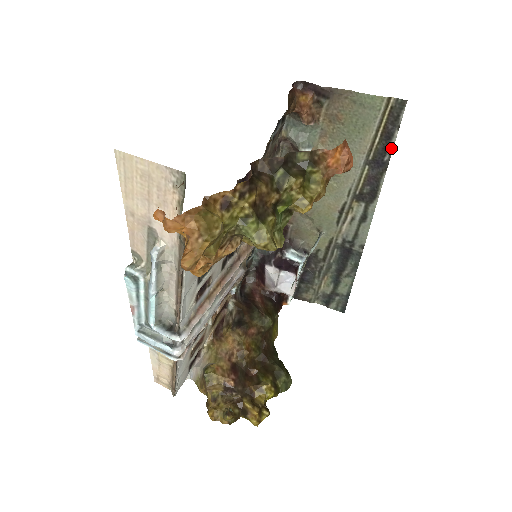
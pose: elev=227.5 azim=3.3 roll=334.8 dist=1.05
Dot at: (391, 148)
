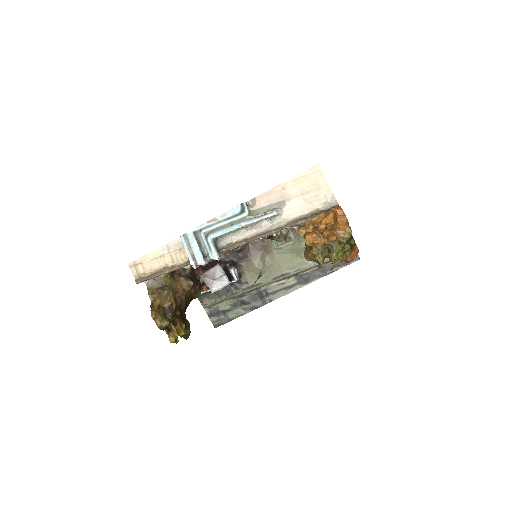
Dot at: (335, 270)
